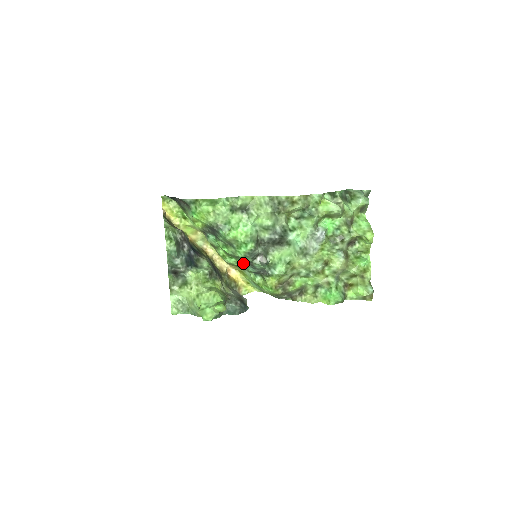
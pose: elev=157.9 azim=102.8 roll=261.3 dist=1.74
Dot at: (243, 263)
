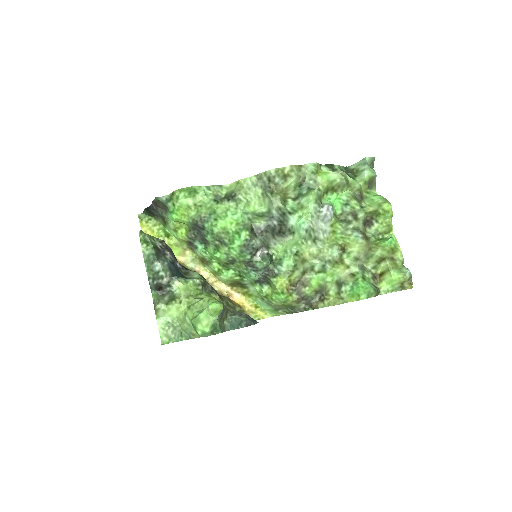
Dot at: (242, 269)
